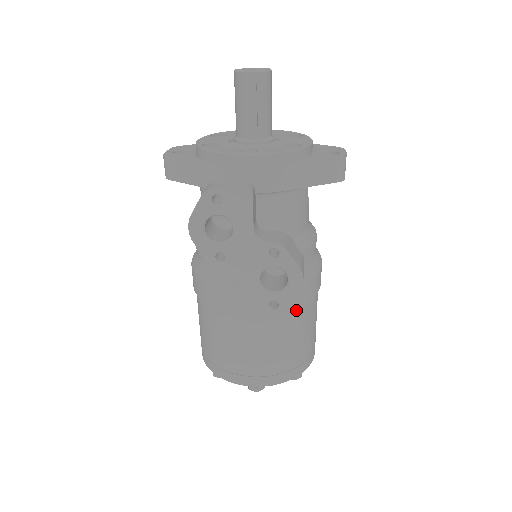
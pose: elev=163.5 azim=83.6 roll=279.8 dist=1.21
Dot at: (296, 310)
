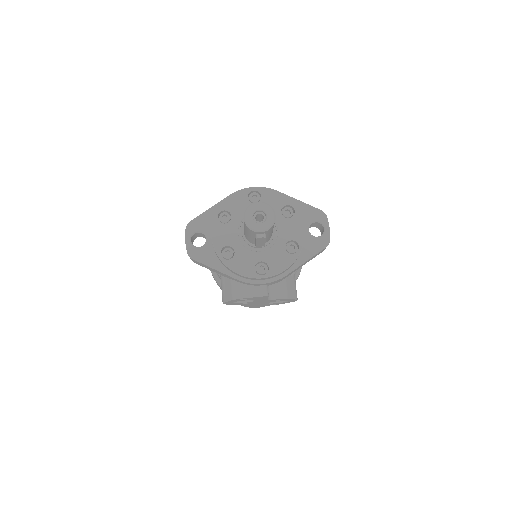
Dot at: occluded
